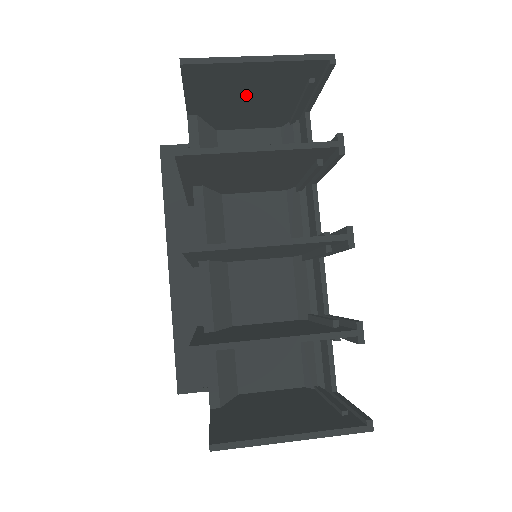
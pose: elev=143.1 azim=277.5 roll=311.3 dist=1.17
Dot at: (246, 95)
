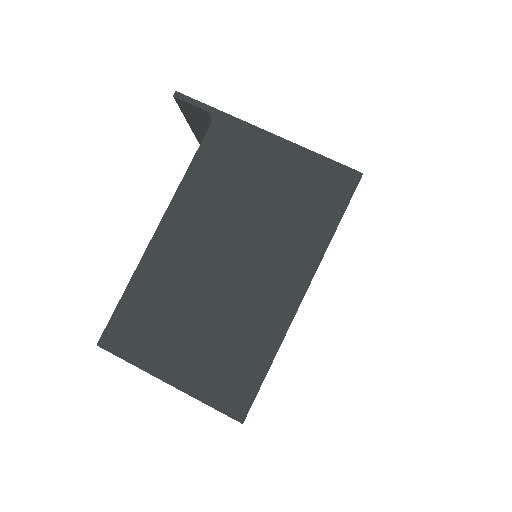
Dot at: (199, 307)
